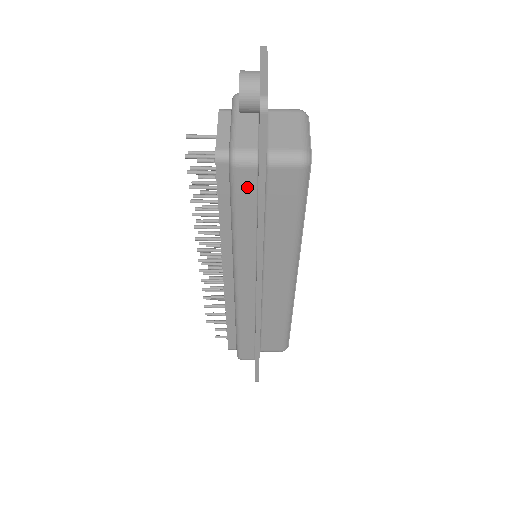
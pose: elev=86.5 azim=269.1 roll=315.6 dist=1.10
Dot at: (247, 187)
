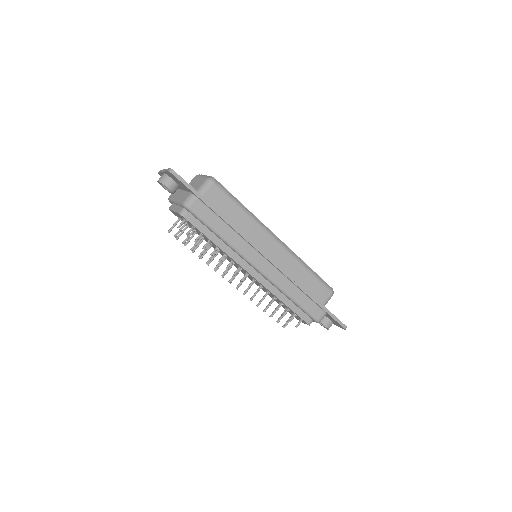
Dot at: (204, 211)
